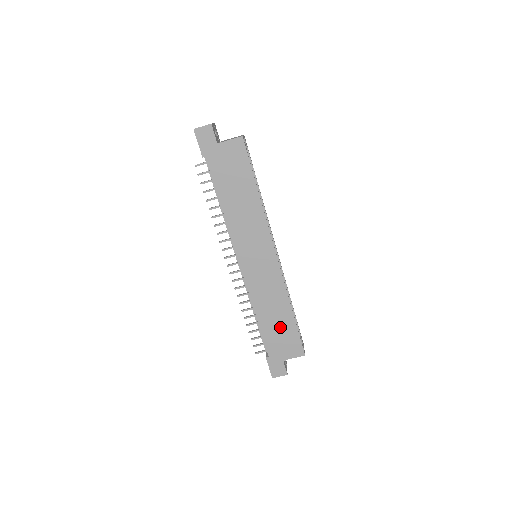
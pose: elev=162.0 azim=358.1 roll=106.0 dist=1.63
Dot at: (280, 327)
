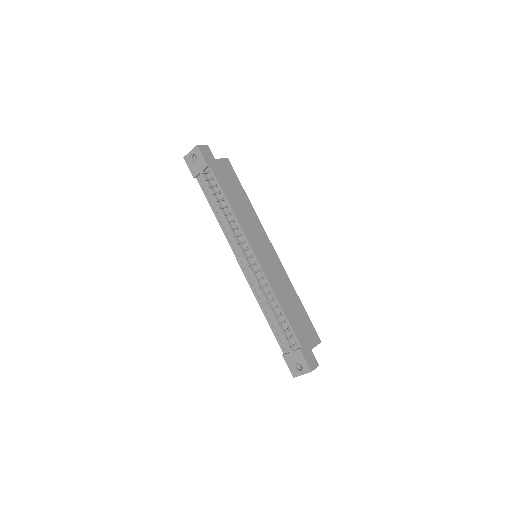
Dot at: (298, 315)
